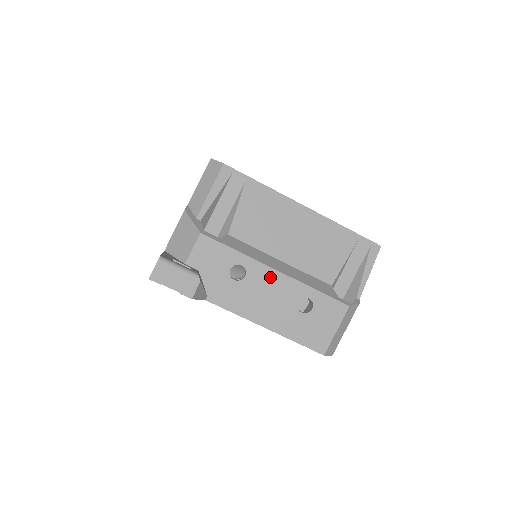
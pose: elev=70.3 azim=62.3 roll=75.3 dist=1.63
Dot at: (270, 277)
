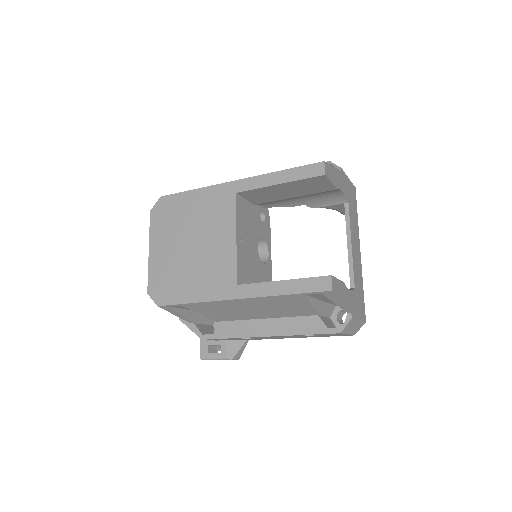
Dot at: occluded
